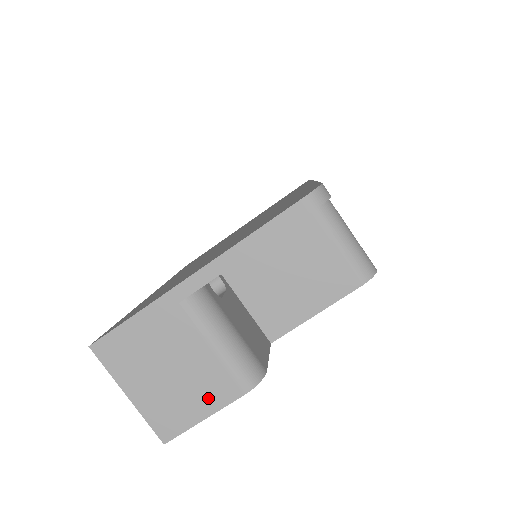
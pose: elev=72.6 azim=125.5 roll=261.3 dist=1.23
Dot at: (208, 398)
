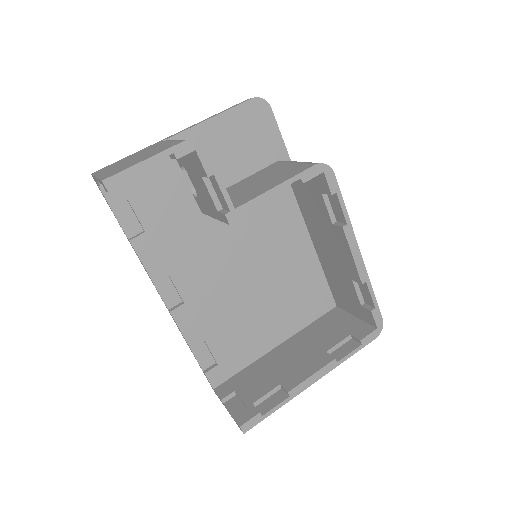
Dot at: (154, 153)
